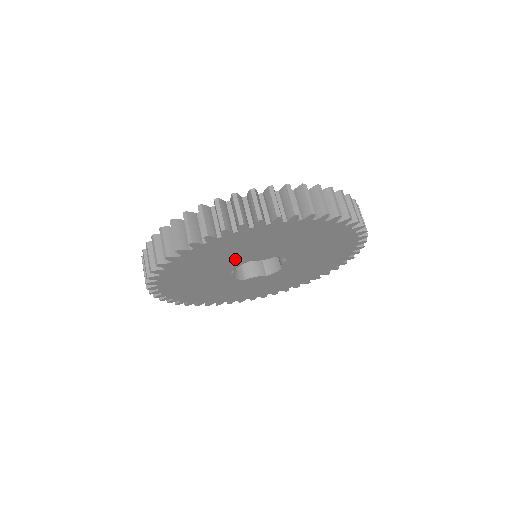
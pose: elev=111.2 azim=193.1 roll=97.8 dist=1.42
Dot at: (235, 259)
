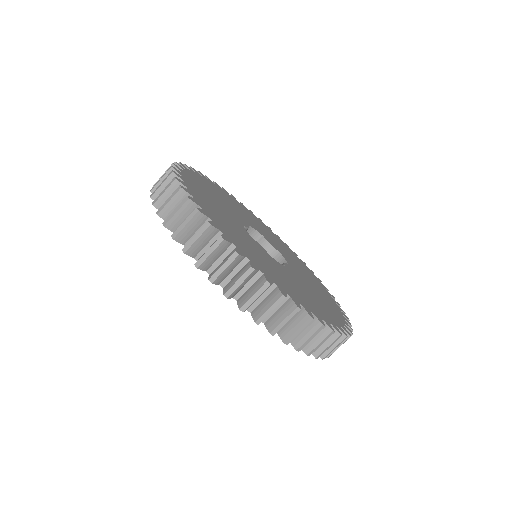
Dot at: occluded
